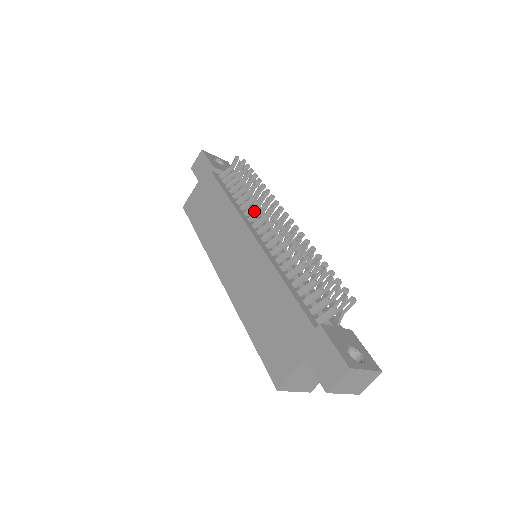
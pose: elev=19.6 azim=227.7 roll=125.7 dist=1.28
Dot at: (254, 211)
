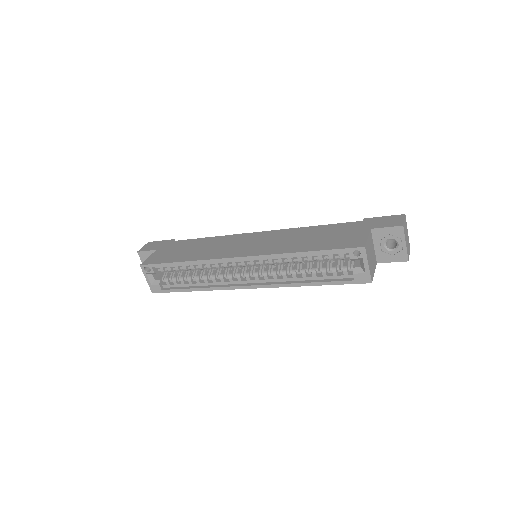
Dot at: occluded
